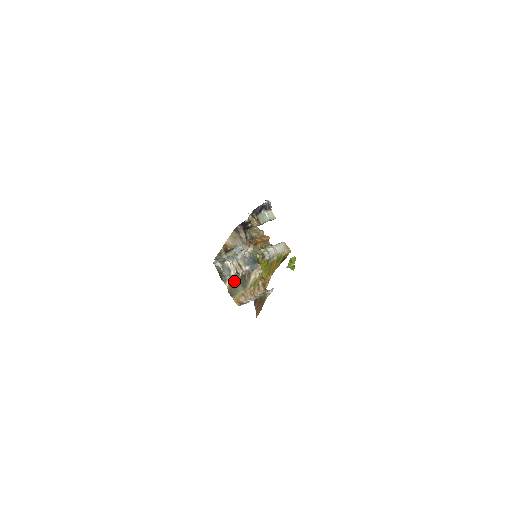
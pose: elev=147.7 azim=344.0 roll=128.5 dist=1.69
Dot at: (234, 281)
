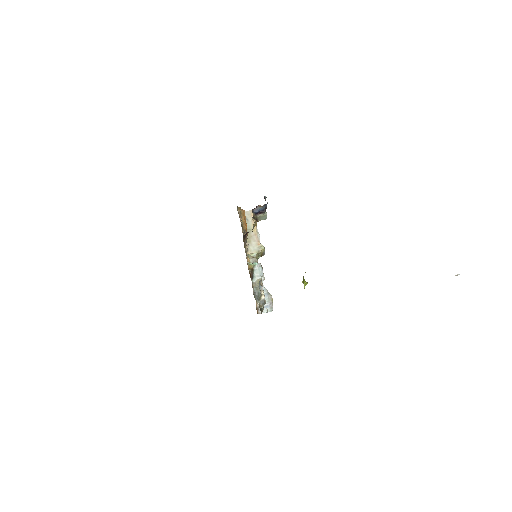
Dot at: occluded
